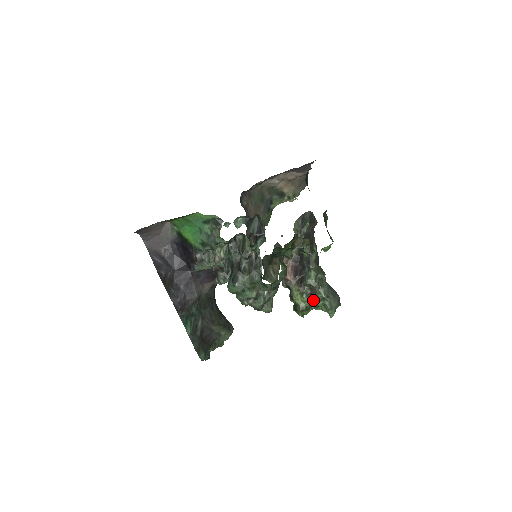
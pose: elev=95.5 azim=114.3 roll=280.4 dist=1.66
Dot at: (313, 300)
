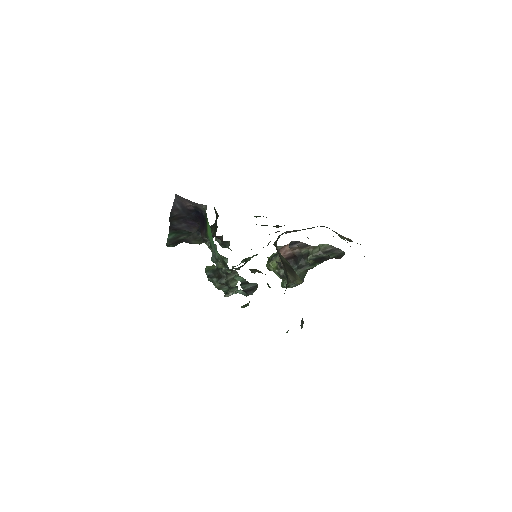
Dot at: (279, 277)
